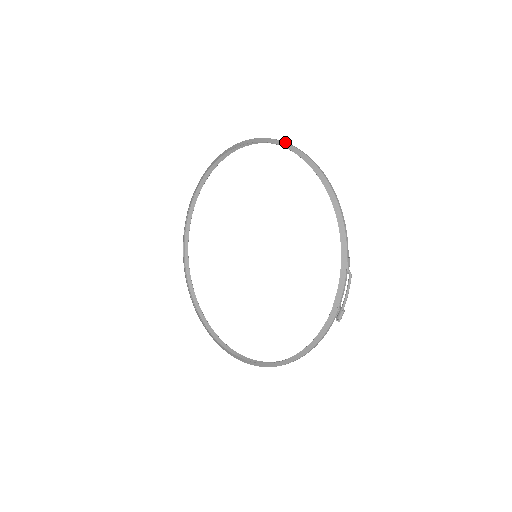
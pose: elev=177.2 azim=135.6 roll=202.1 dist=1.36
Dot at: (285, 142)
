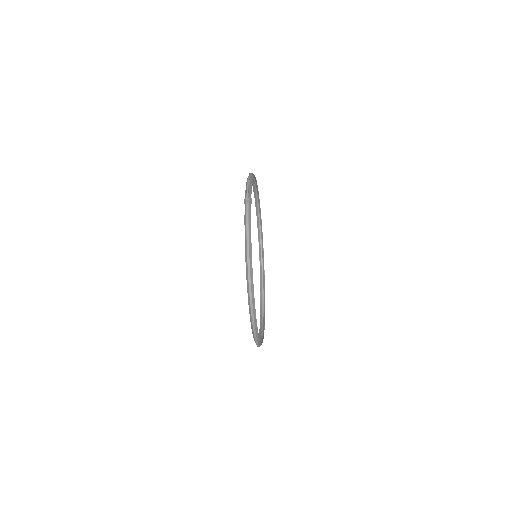
Dot at: (256, 199)
